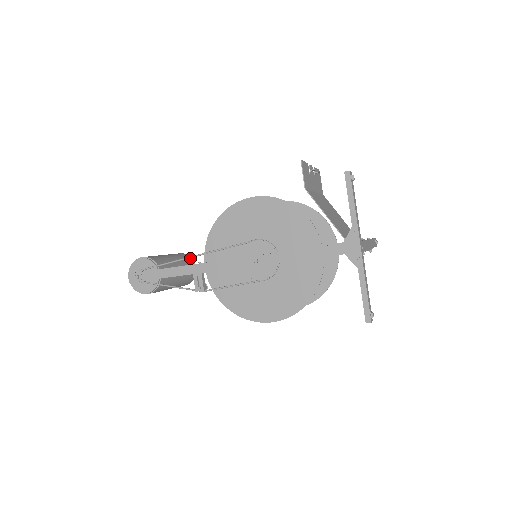
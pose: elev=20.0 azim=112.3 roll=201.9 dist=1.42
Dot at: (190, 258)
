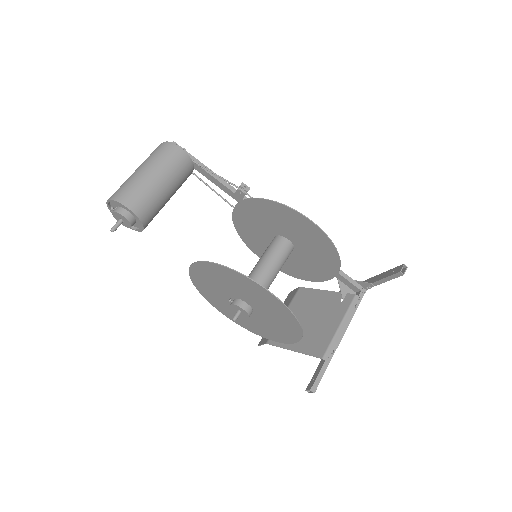
Dot at: occluded
